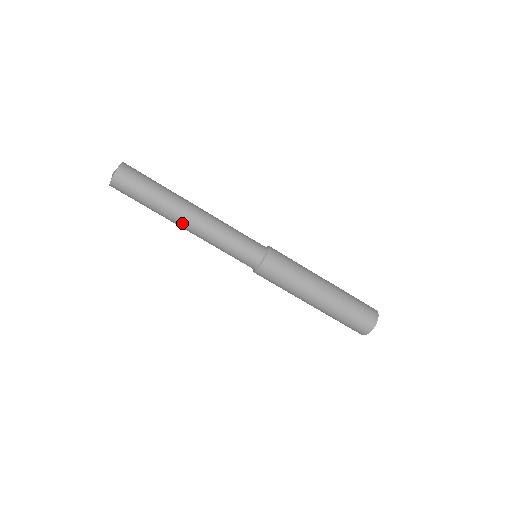
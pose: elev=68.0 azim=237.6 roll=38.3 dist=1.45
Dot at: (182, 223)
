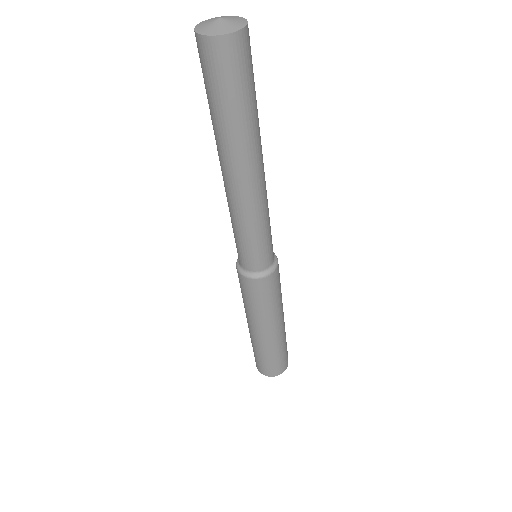
Dot at: (222, 168)
